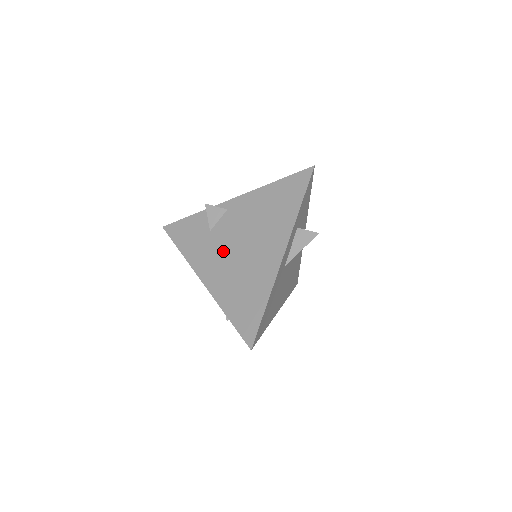
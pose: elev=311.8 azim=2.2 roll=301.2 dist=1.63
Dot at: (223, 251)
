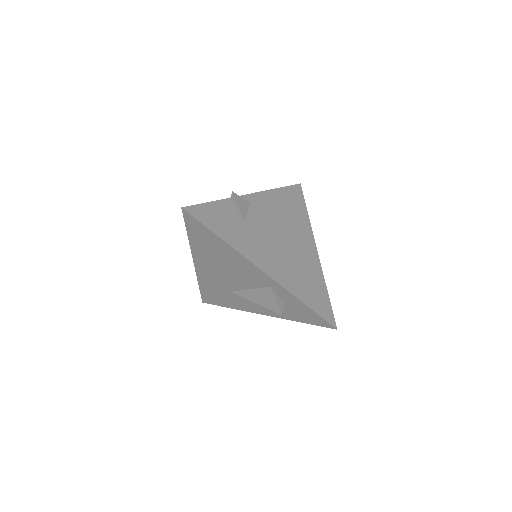
Dot at: (268, 242)
